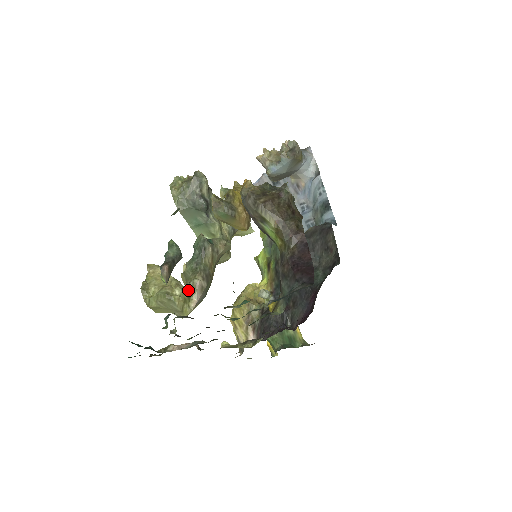
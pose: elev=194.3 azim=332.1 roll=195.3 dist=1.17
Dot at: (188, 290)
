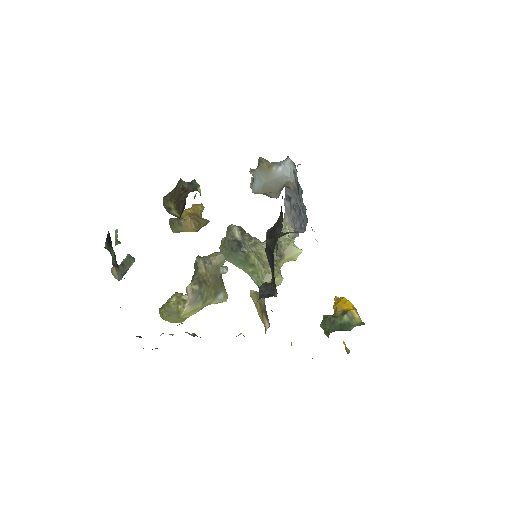
Dot at: (185, 296)
